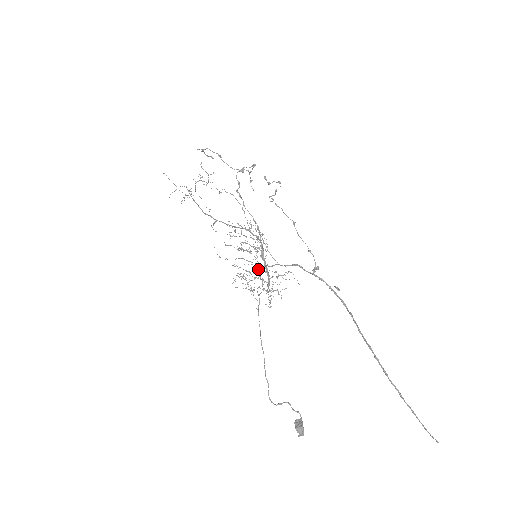
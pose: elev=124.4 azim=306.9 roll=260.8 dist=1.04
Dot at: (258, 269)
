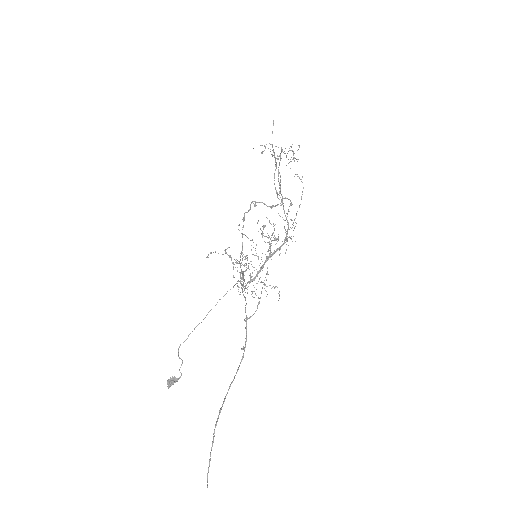
Dot at: (241, 269)
